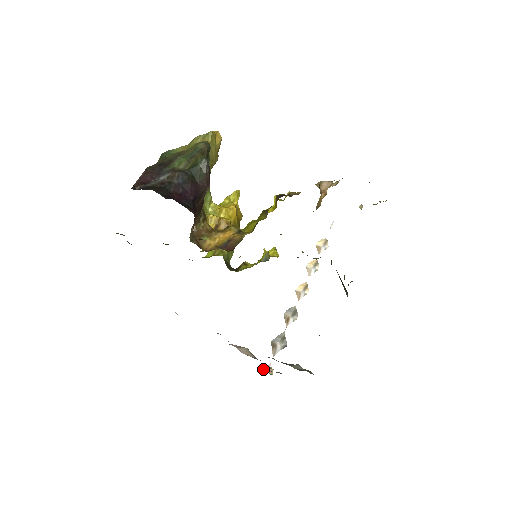
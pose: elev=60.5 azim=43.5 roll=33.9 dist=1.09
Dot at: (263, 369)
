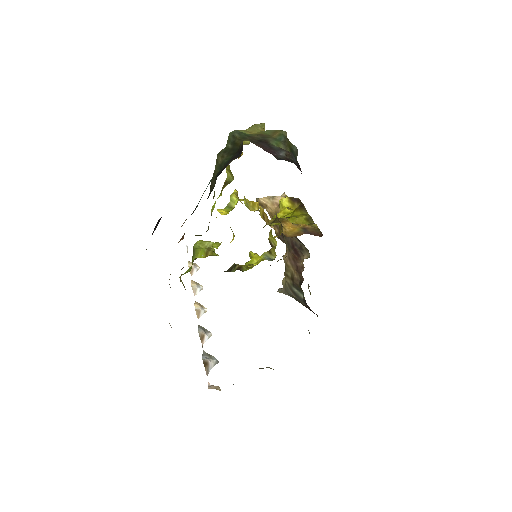
Dot at: occluded
